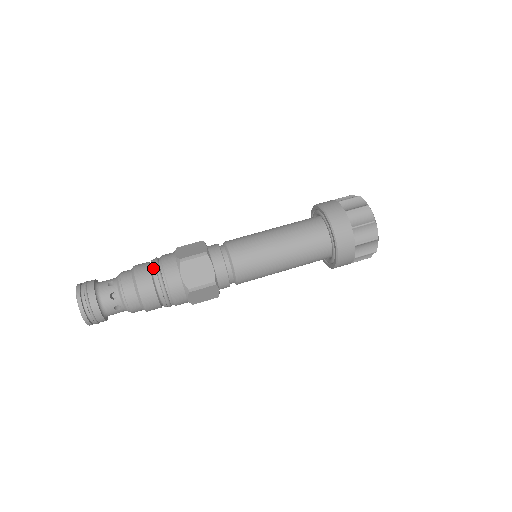
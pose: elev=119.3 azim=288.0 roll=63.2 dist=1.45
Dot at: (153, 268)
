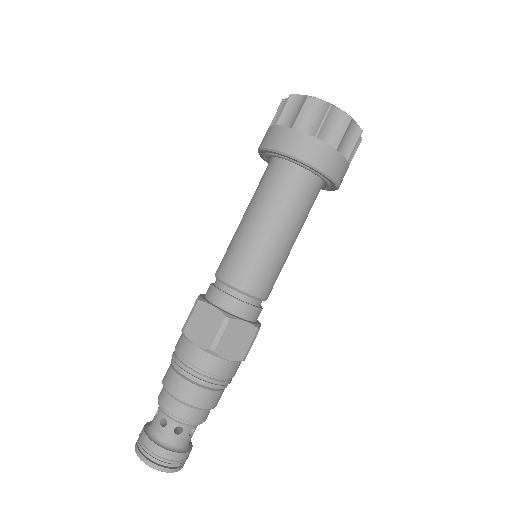
Dot at: (171, 362)
